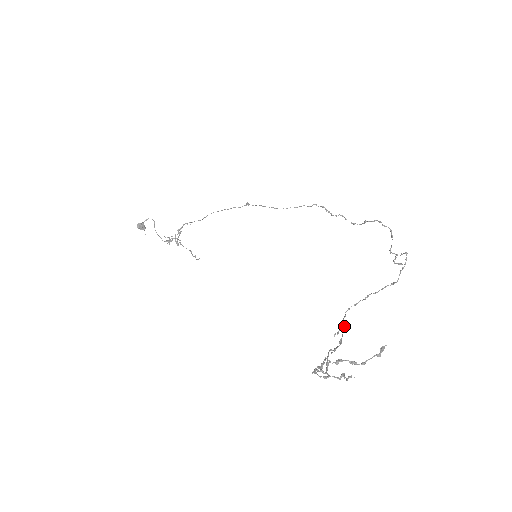
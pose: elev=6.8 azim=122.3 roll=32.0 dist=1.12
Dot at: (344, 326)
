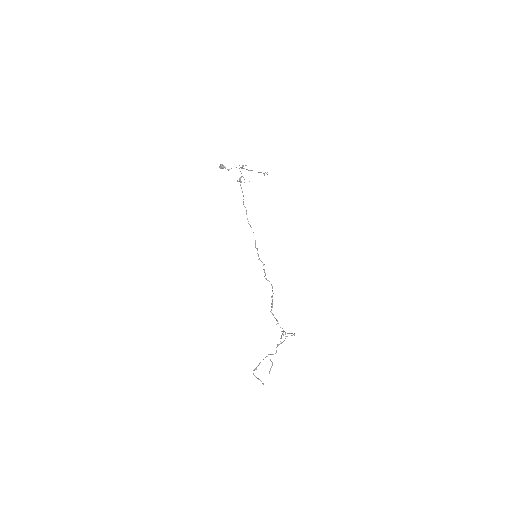
Dot at: occluded
